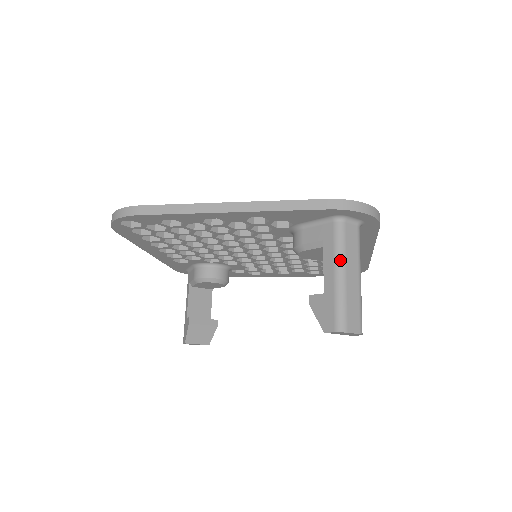
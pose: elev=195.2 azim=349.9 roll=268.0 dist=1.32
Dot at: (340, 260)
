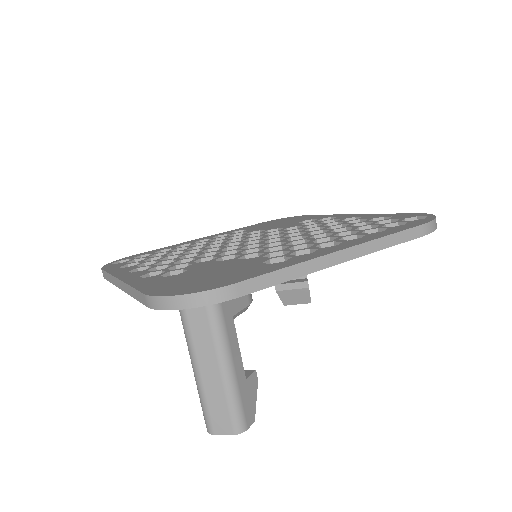
Dot at: (190, 355)
